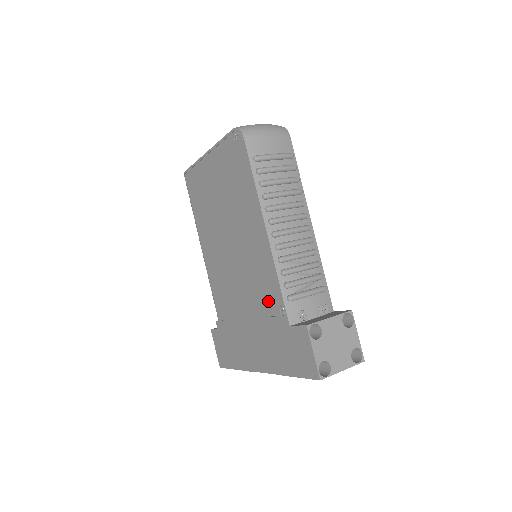
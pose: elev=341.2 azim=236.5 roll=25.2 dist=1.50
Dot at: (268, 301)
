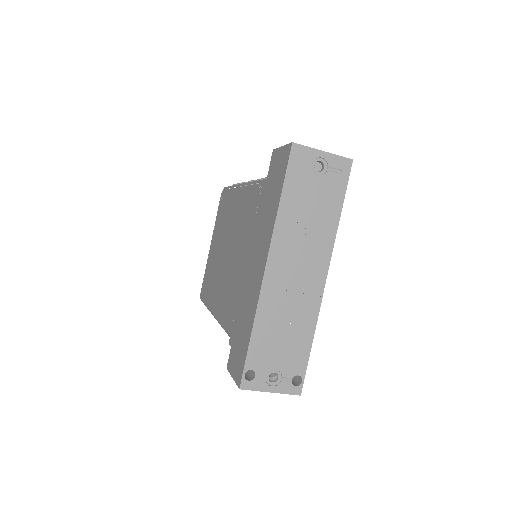
Dot at: (253, 207)
